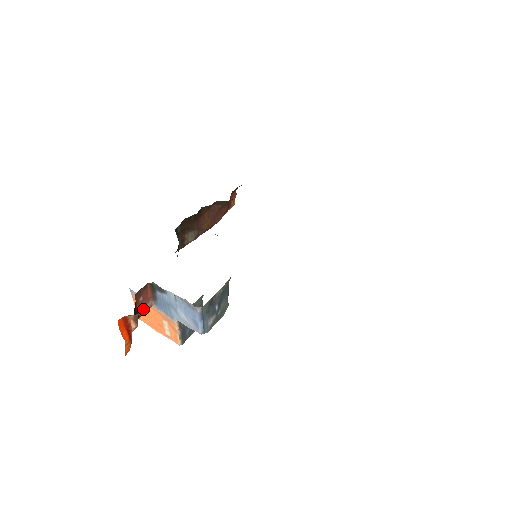
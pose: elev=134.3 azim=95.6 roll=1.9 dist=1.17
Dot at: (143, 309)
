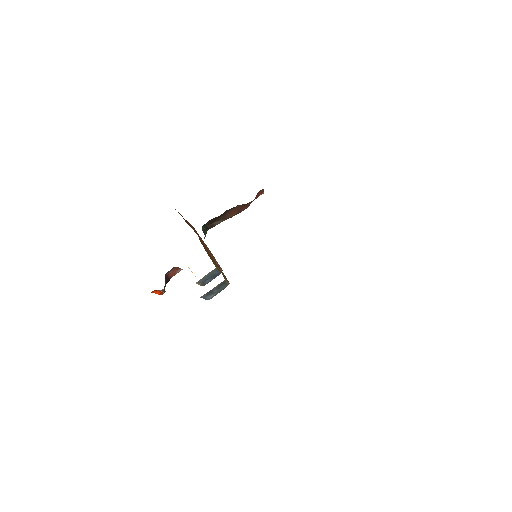
Dot at: (174, 274)
